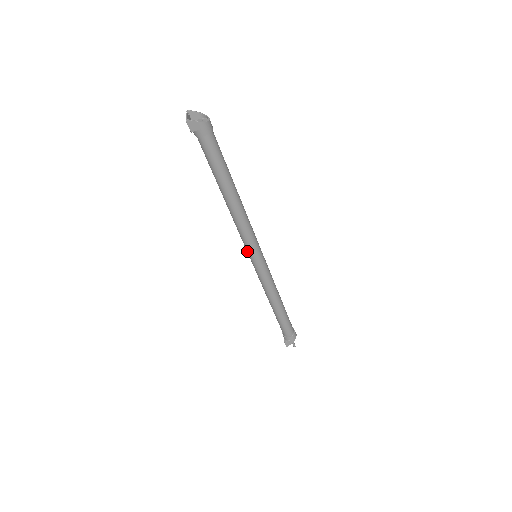
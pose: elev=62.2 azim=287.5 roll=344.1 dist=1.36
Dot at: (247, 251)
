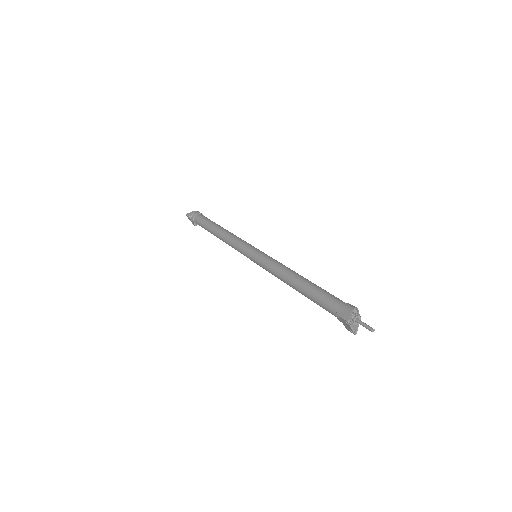
Dot at: (244, 254)
